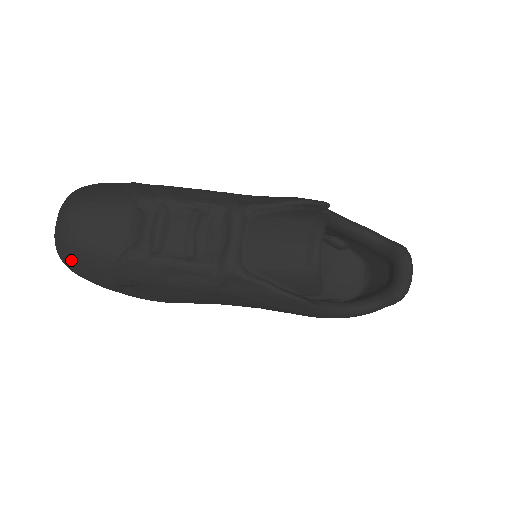
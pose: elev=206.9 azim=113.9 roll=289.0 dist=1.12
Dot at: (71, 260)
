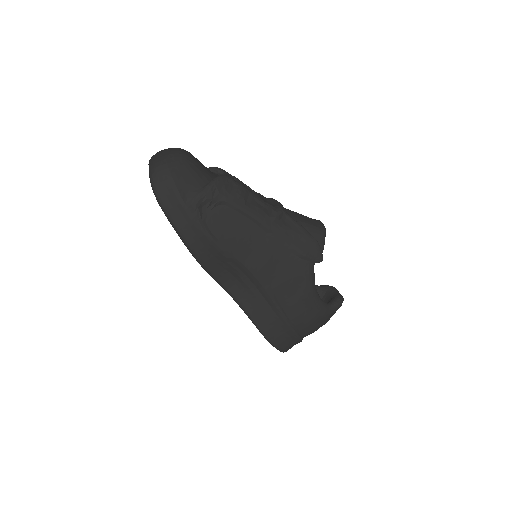
Dot at: (176, 167)
